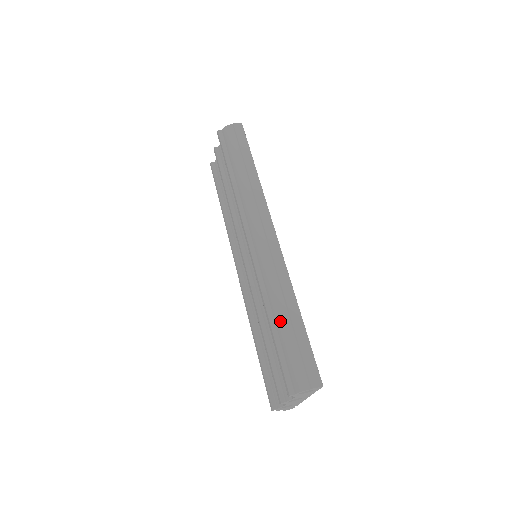
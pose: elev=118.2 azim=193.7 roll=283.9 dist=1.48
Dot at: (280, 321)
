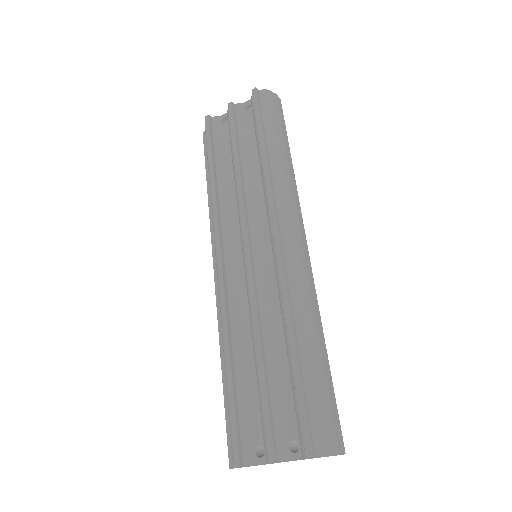
Dot at: (310, 353)
